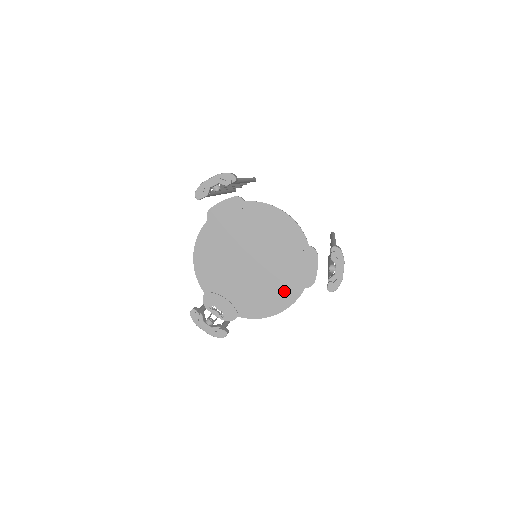
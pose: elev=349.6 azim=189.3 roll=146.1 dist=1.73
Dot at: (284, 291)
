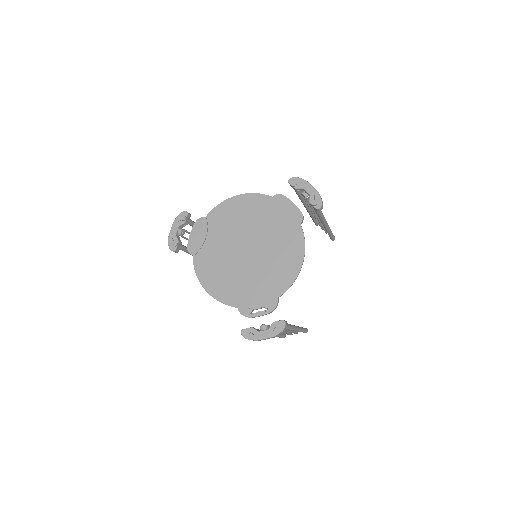
Dot at: (289, 243)
